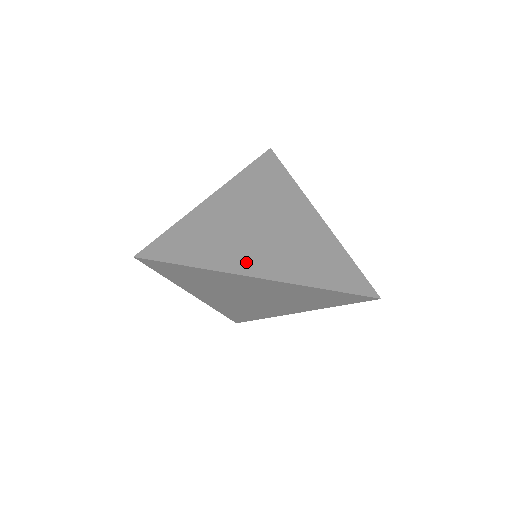
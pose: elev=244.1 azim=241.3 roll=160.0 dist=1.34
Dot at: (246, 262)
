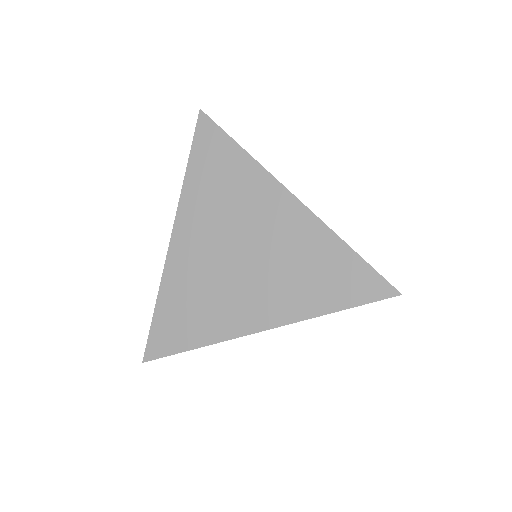
Dot at: (240, 317)
